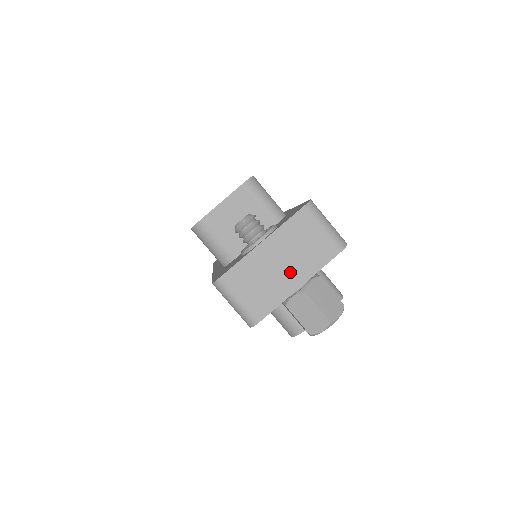
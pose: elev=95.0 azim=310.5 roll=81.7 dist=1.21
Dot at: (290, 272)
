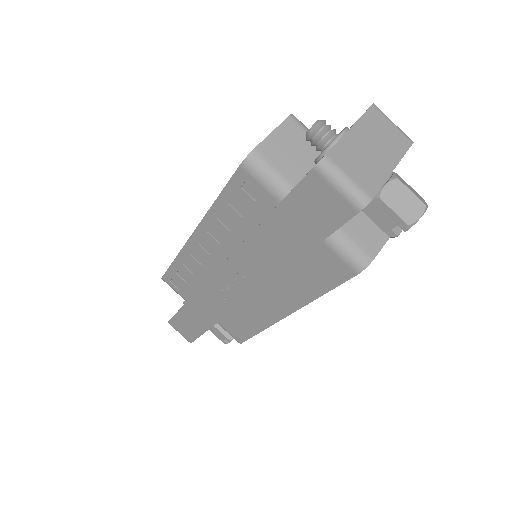
Dot at: (381, 156)
